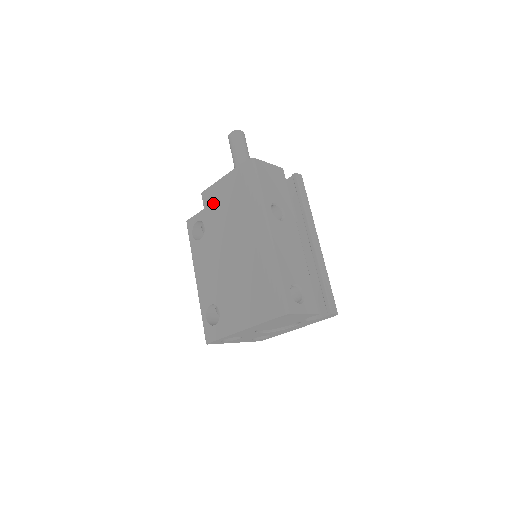
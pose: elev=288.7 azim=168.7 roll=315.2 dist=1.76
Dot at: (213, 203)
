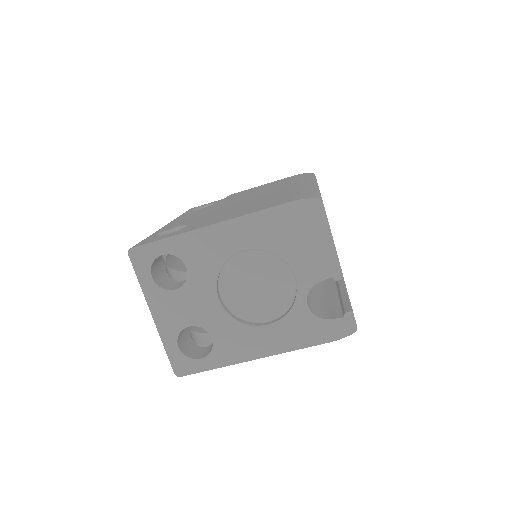
Dot at: (242, 193)
